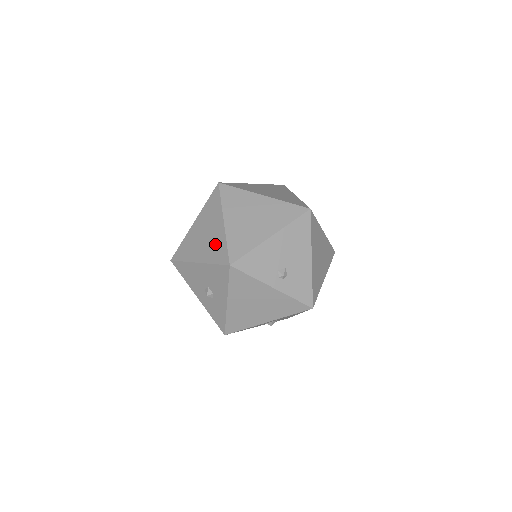
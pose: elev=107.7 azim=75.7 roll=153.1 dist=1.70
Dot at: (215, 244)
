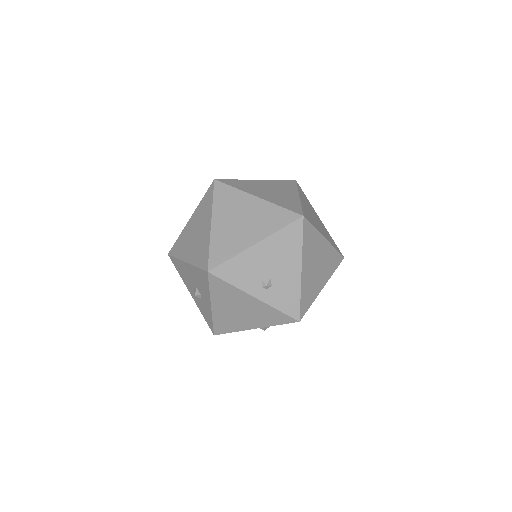
Dot at: (201, 246)
